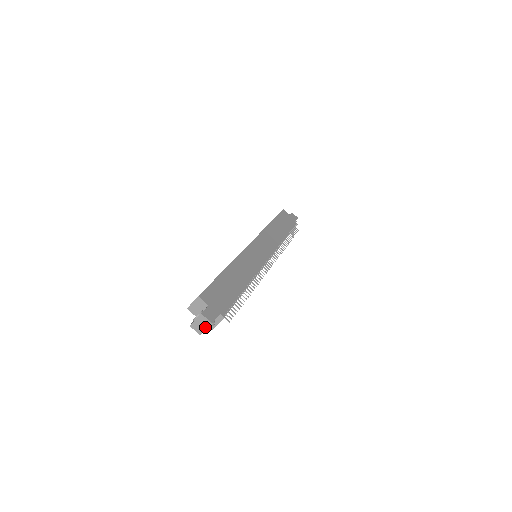
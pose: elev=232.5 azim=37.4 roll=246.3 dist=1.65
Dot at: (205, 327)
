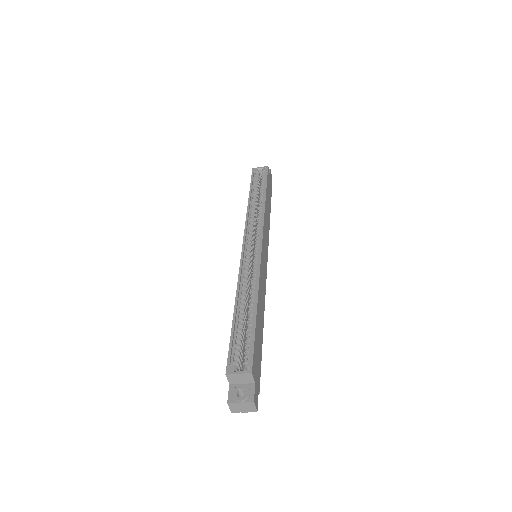
Dot at: (246, 410)
